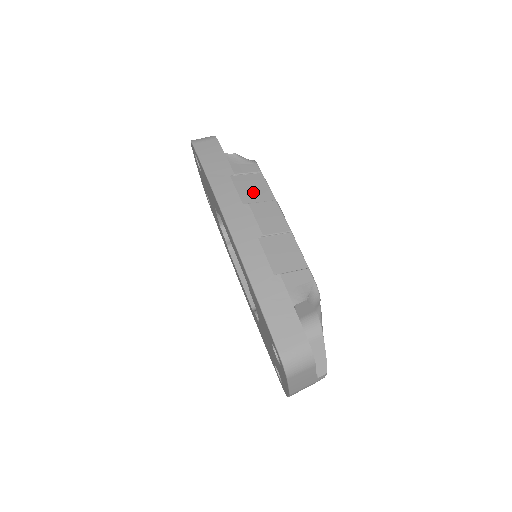
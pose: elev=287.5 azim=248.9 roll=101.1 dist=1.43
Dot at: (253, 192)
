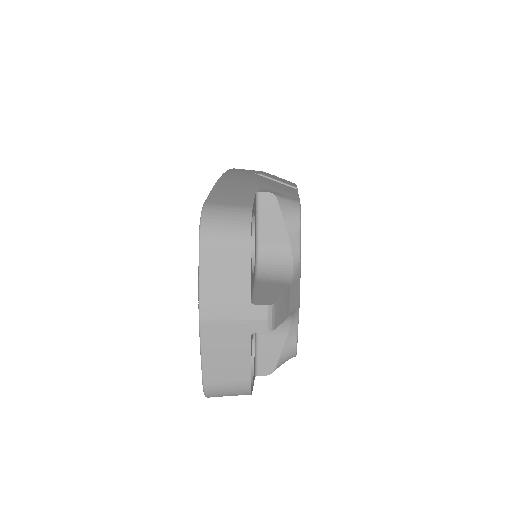
Dot at: occluded
